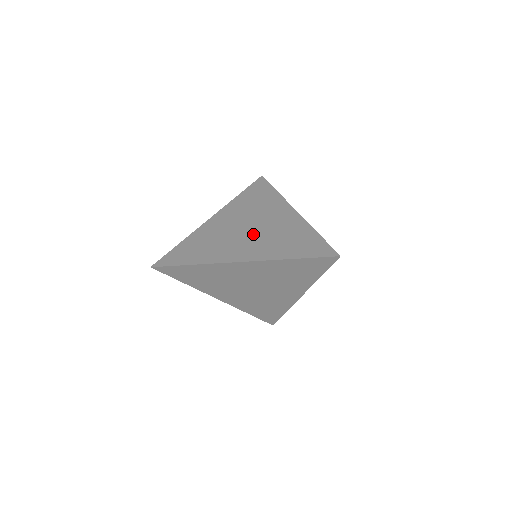
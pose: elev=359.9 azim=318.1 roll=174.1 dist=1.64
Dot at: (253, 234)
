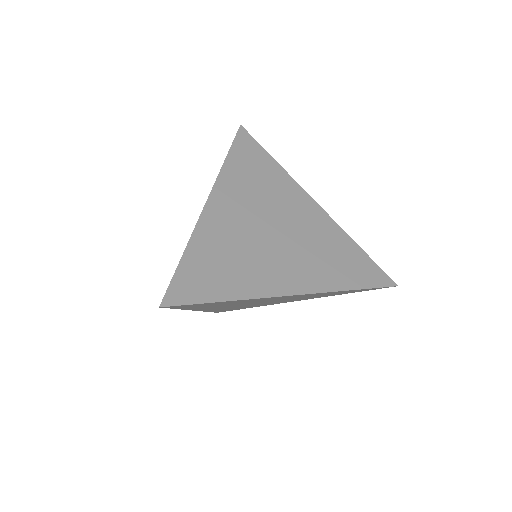
Dot at: (285, 243)
